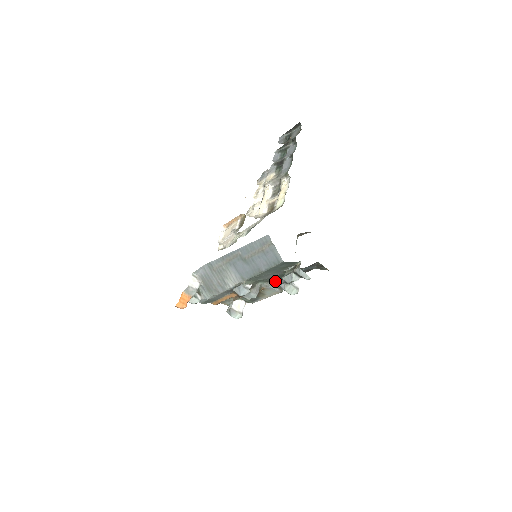
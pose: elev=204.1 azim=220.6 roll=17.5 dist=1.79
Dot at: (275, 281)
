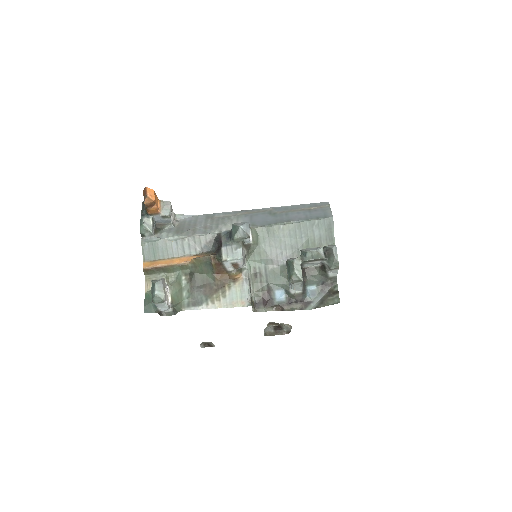
Dot at: (254, 289)
